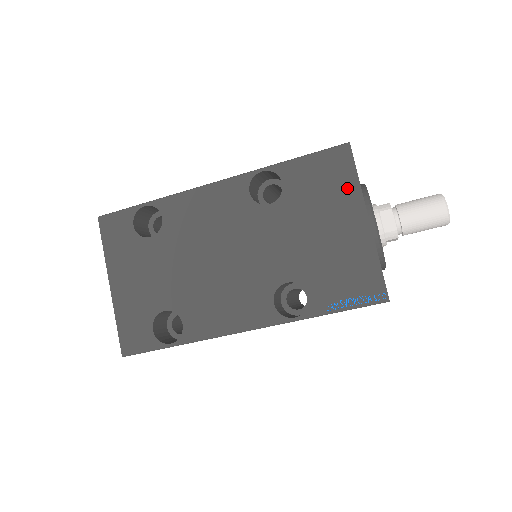
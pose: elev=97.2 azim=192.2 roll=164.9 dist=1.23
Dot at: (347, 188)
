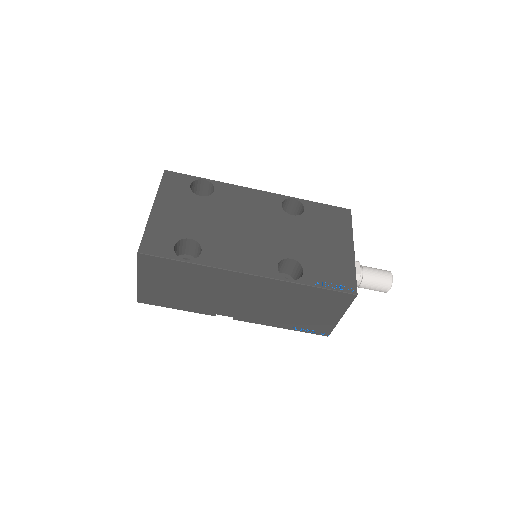
Dot at: (344, 228)
